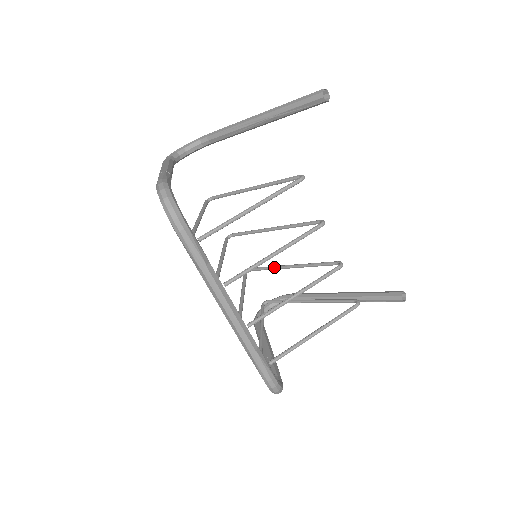
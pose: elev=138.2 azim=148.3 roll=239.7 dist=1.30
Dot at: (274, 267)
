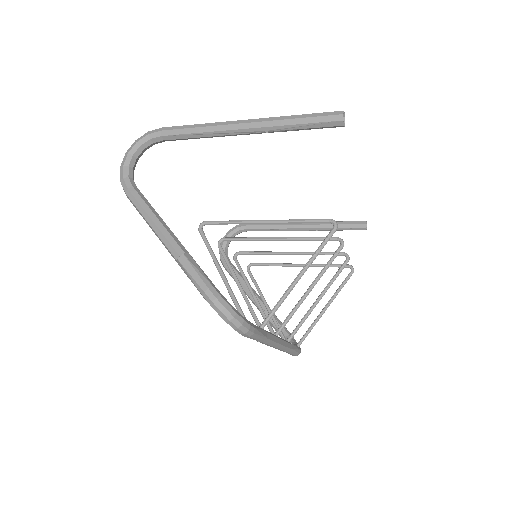
Dot at: (269, 254)
